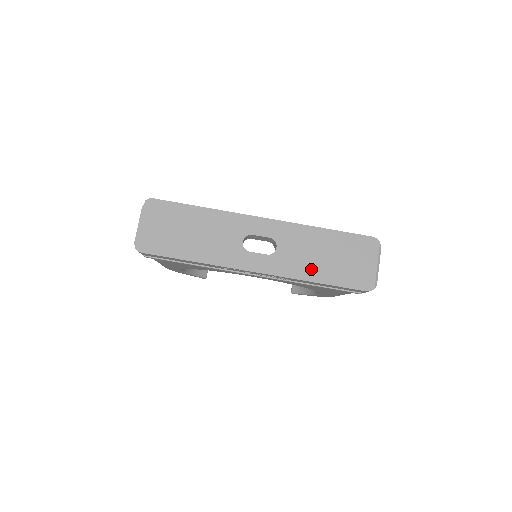
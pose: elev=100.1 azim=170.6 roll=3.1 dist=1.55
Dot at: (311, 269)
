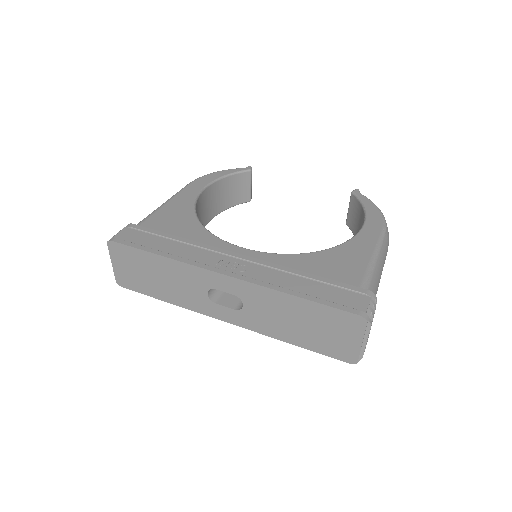
Dot at: (283, 331)
